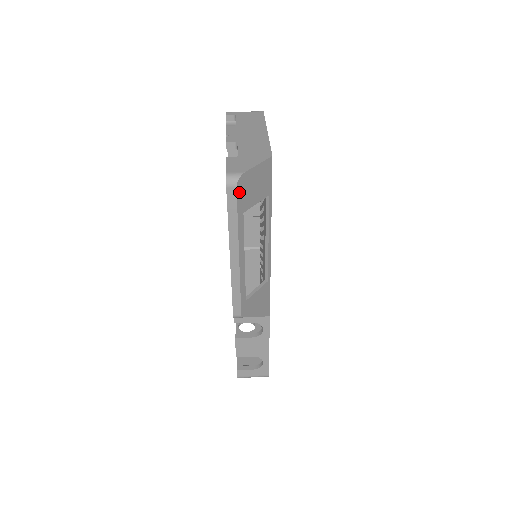
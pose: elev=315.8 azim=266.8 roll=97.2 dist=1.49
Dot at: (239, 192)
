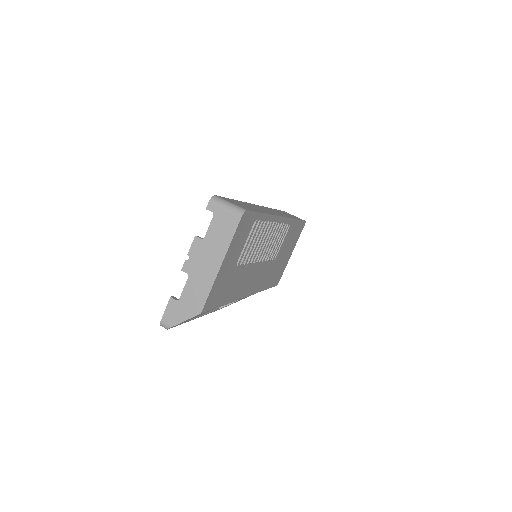
Dot at: occluded
